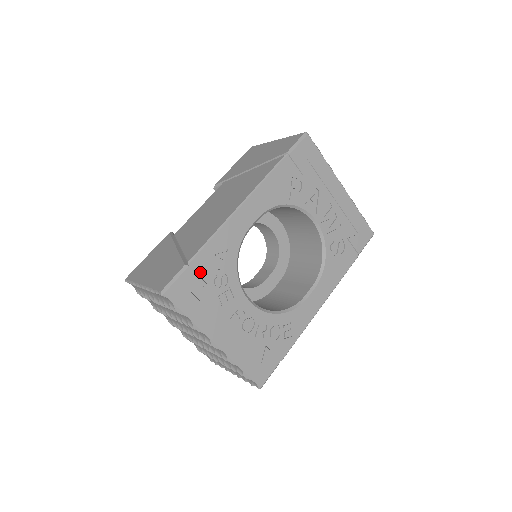
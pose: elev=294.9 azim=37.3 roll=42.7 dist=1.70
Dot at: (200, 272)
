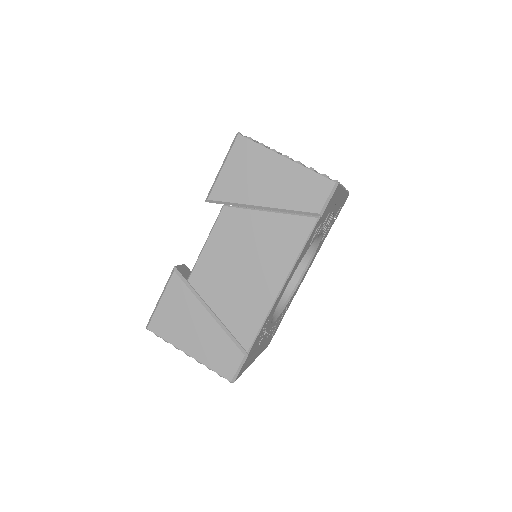
Dot at: (253, 348)
